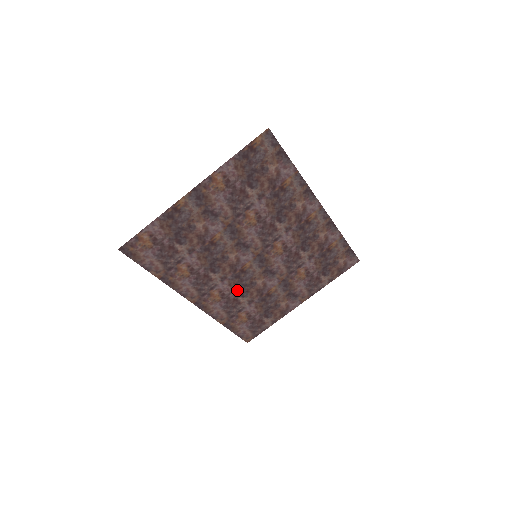
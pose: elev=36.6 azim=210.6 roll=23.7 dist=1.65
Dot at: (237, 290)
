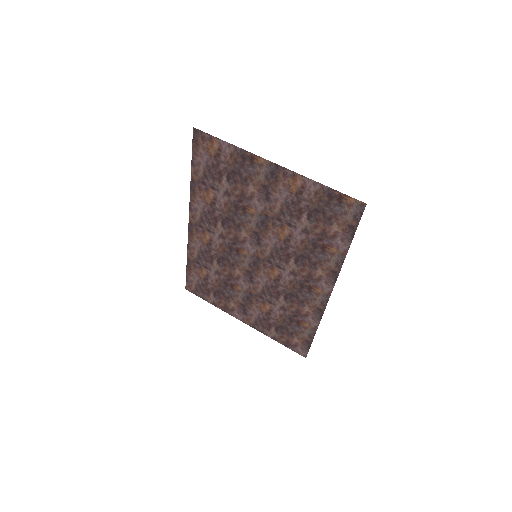
Dot at: (220, 255)
